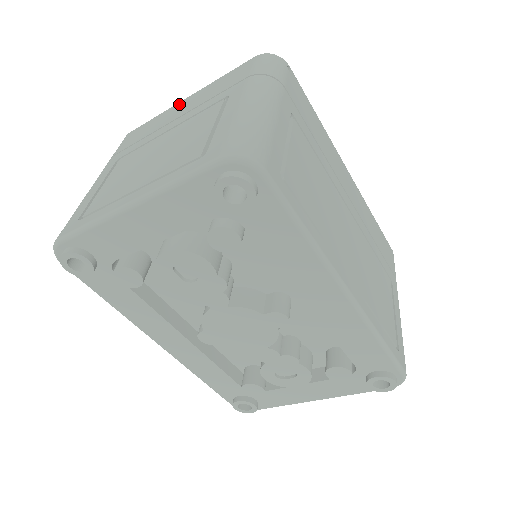
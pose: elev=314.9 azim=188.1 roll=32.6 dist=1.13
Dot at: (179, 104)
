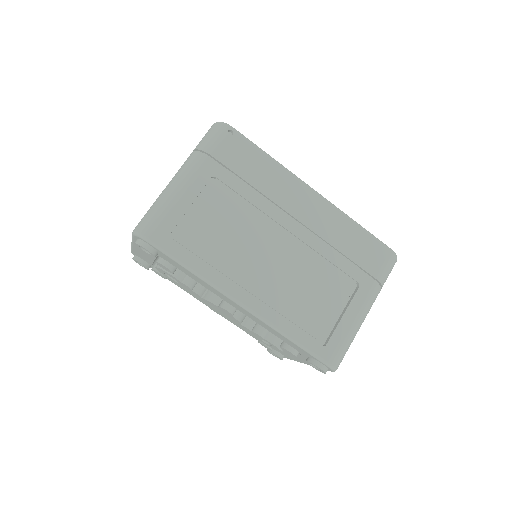
Dot at: occluded
